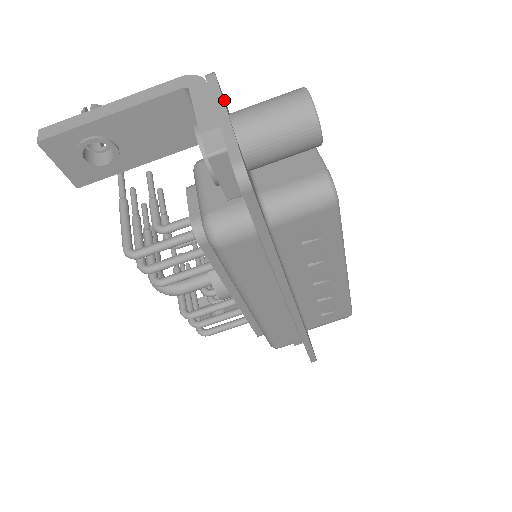
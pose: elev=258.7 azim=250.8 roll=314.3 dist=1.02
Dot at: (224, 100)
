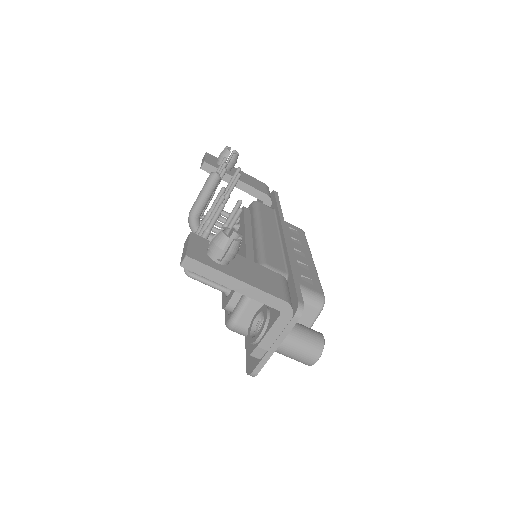
Dot at: occluded
